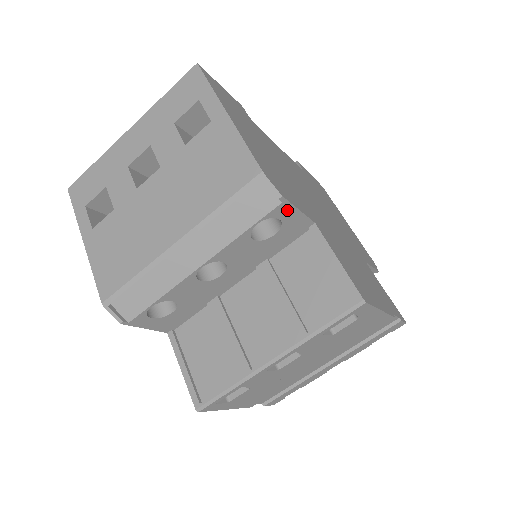
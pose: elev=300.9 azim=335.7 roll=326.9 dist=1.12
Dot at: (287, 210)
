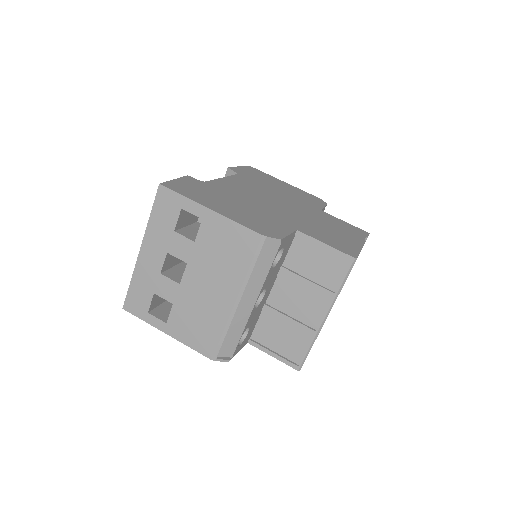
Dot at: (284, 241)
